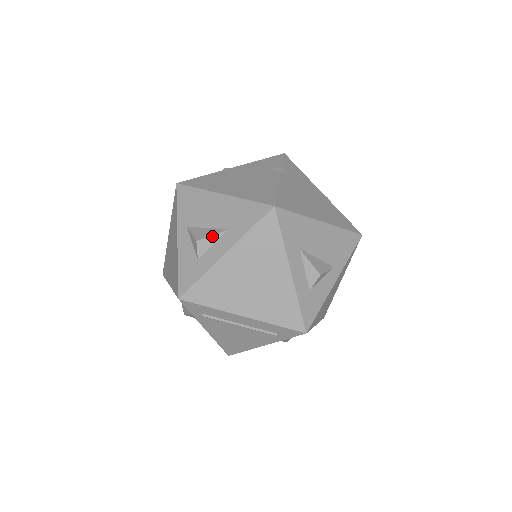
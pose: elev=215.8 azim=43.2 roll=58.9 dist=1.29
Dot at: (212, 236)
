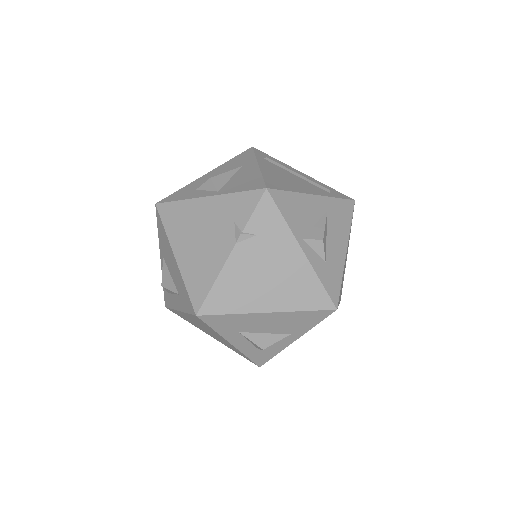
Dot at: (170, 290)
